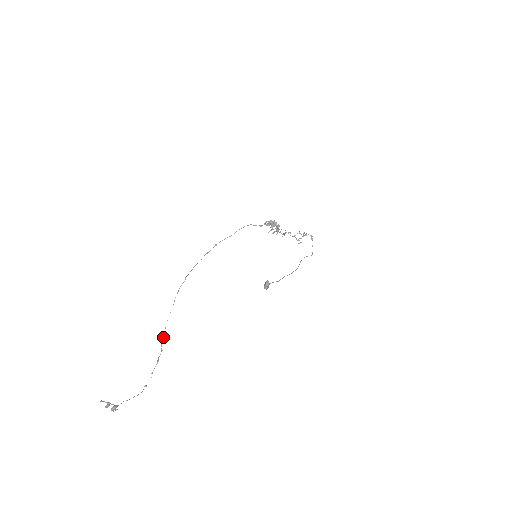
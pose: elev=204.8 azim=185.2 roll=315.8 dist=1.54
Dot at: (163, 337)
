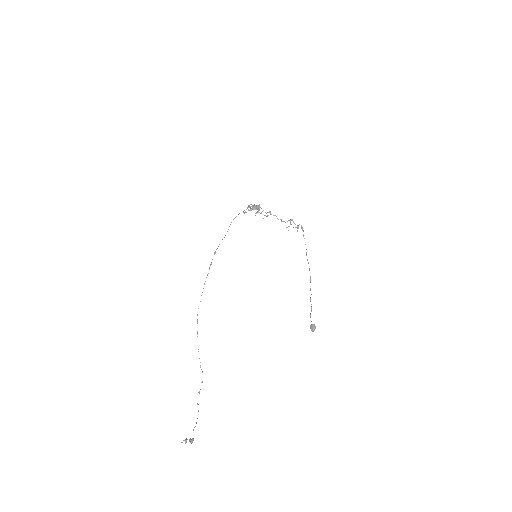
Dot at: occluded
